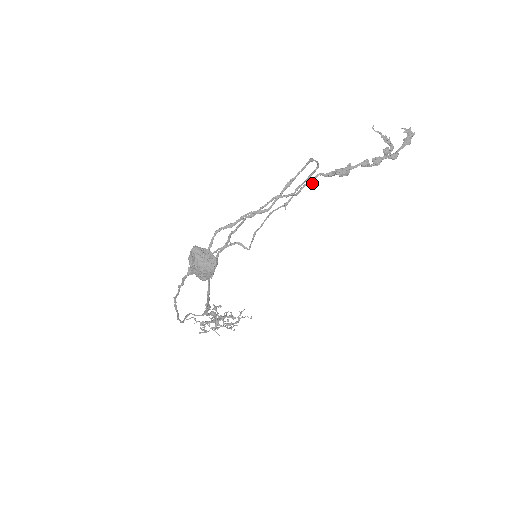
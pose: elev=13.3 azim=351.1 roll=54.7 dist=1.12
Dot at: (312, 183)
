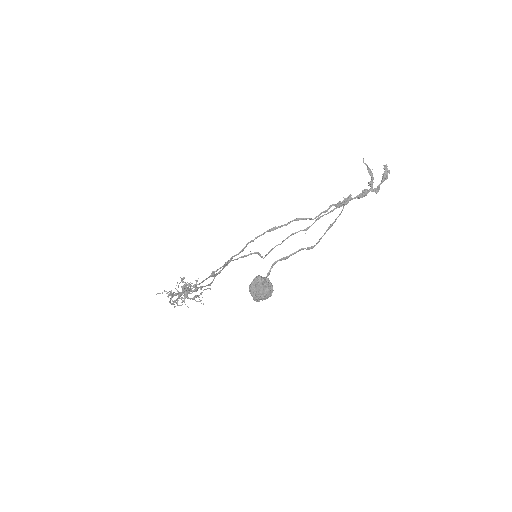
Dot at: occluded
